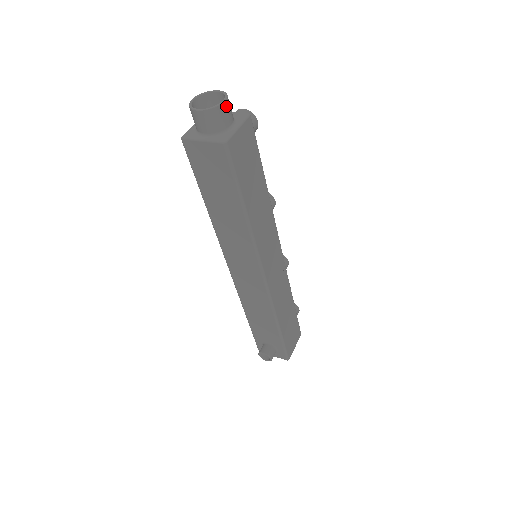
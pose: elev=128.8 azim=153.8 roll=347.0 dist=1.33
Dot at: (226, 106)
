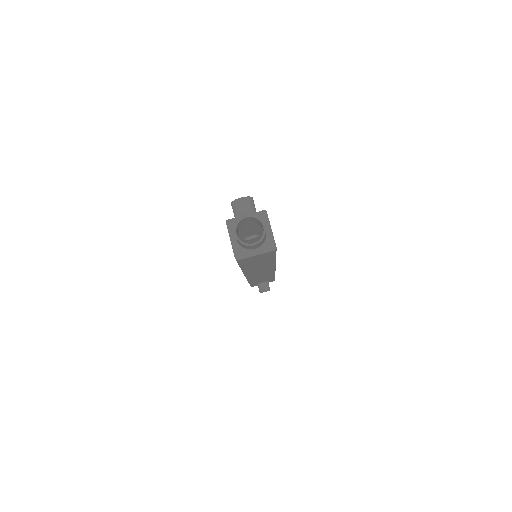
Dot at: (265, 227)
